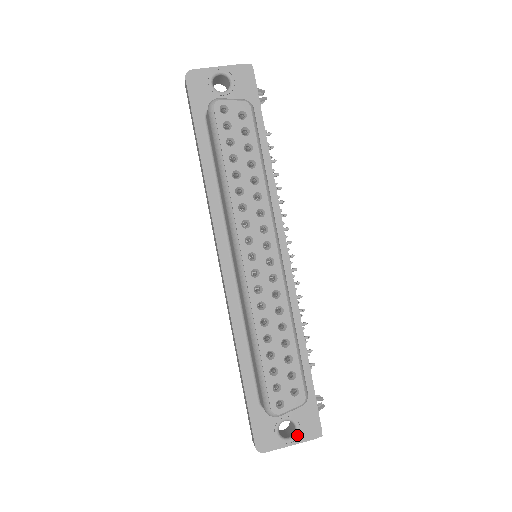
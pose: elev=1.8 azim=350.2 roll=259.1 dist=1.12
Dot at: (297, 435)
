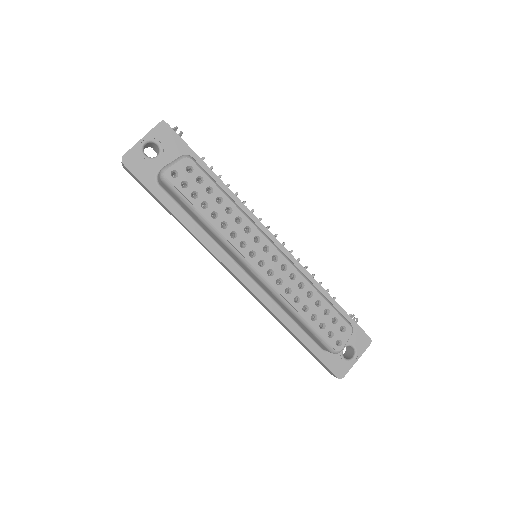
Dot at: (357, 352)
